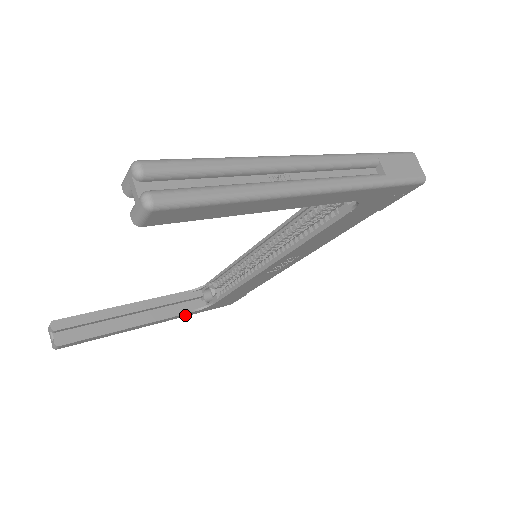
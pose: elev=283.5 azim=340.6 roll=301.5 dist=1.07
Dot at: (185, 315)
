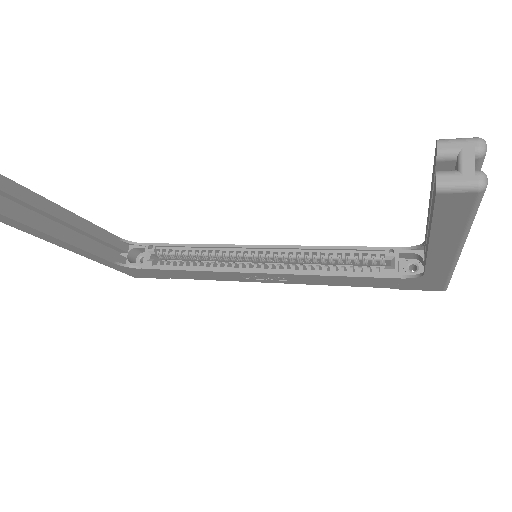
Dot at: (100, 260)
